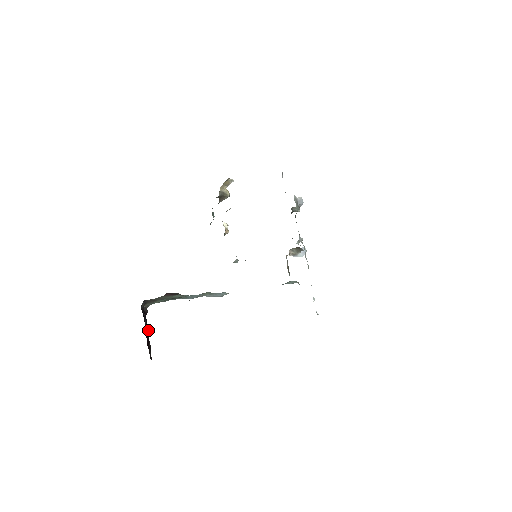
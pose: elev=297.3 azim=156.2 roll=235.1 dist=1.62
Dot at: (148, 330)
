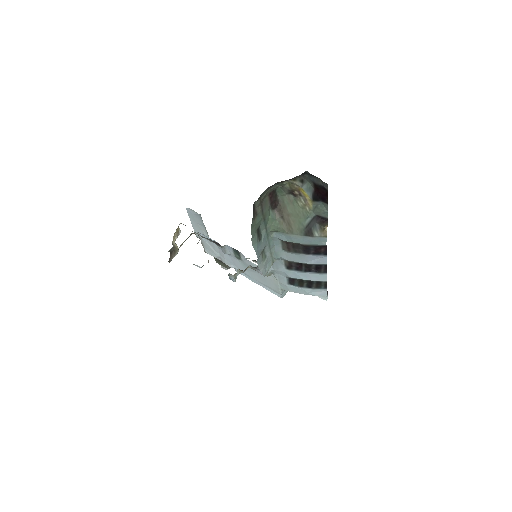
Dot at: occluded
